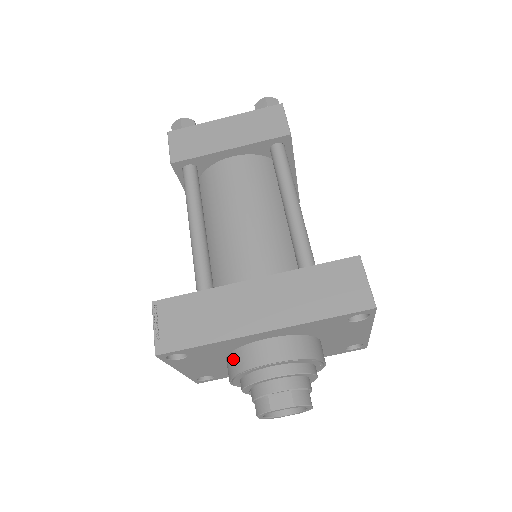
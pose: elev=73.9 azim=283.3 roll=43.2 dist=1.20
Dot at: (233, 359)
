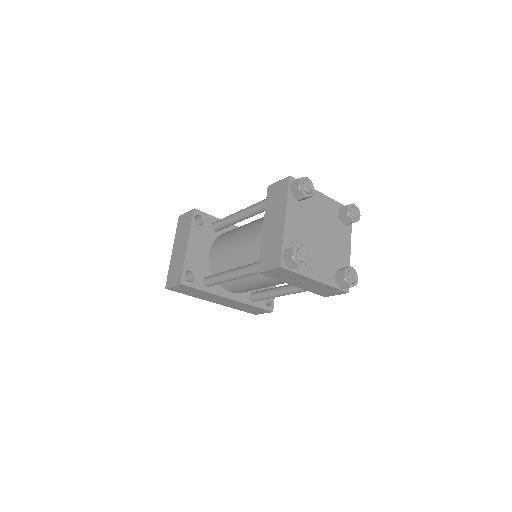
Dot at: occluded
